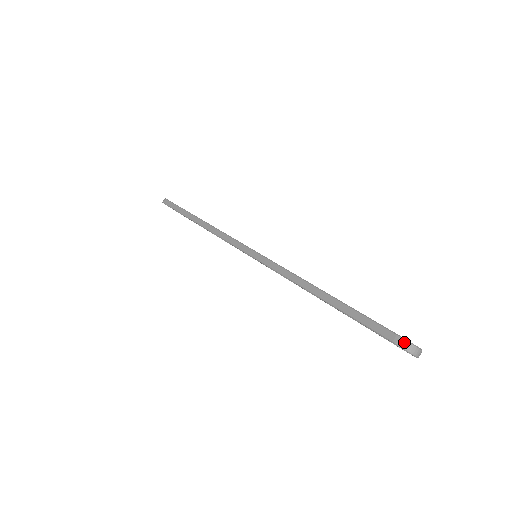
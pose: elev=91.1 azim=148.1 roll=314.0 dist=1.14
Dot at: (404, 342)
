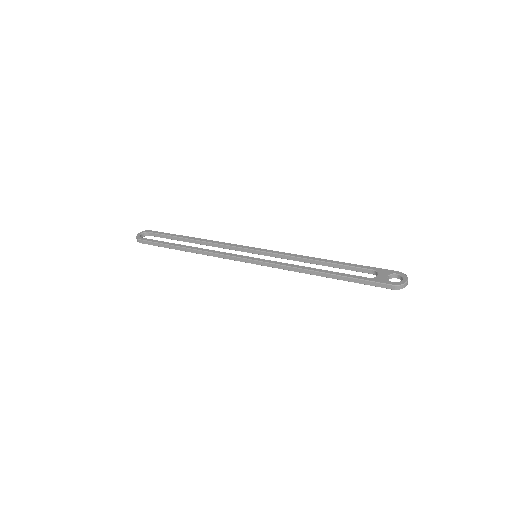
Dot at: (399, 287)
